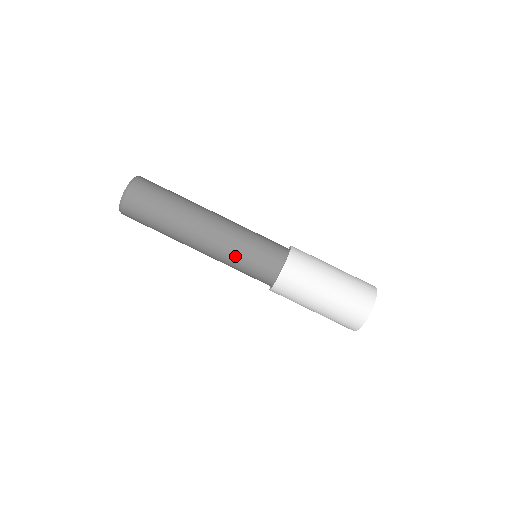
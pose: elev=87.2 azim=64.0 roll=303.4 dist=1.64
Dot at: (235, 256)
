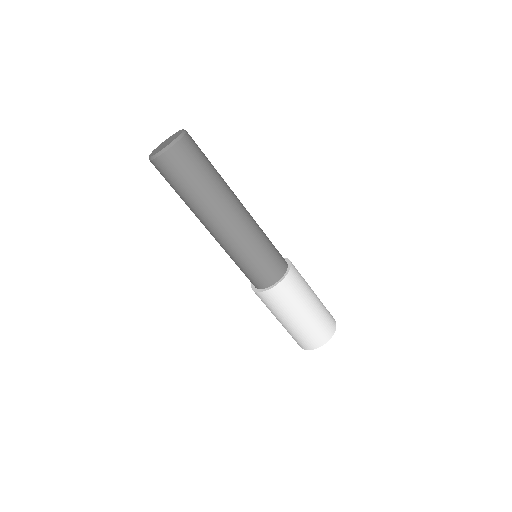
Dot at: (254, 247)
